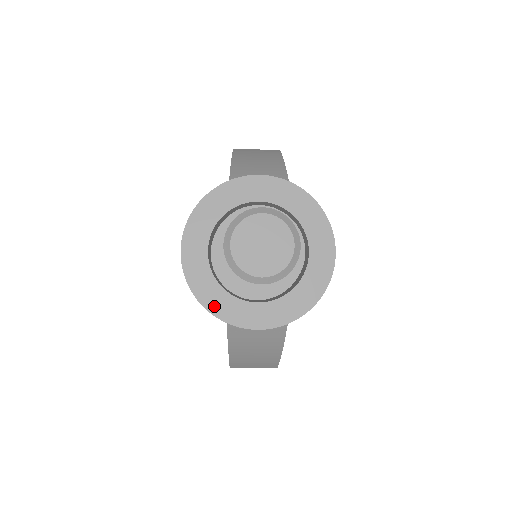
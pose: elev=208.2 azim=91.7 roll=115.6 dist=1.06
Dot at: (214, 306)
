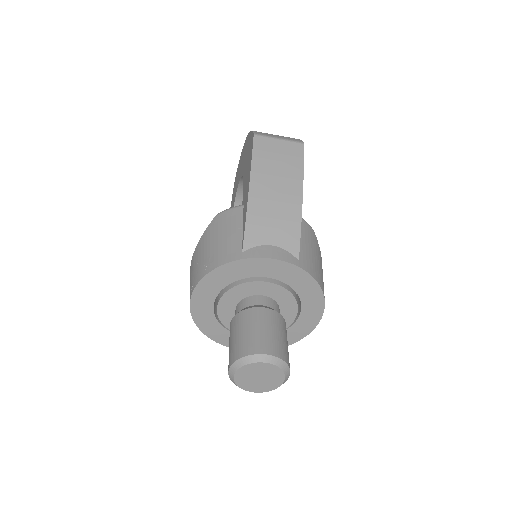
Dot at: (214, 335)
